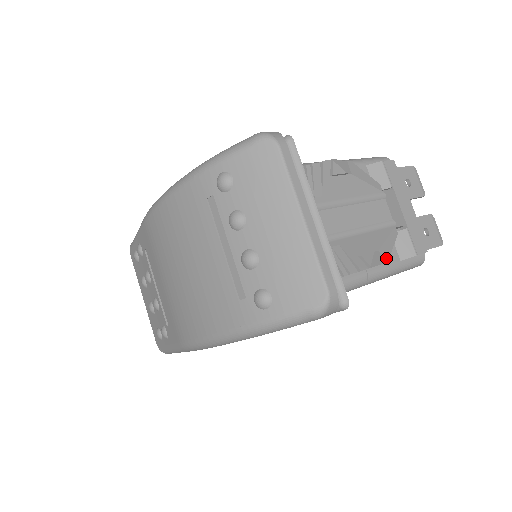
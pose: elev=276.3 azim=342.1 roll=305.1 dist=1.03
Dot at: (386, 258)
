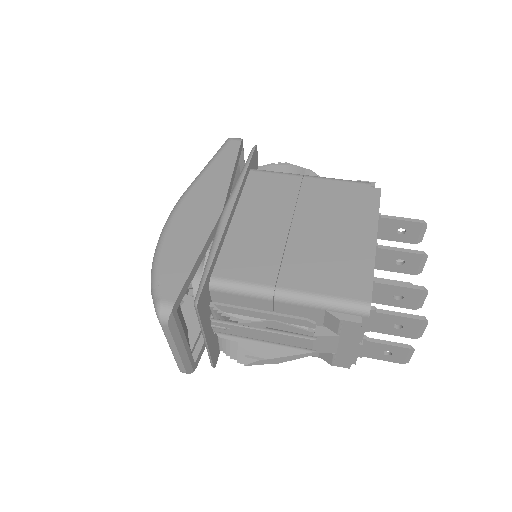
Dot at: (276, 362)
